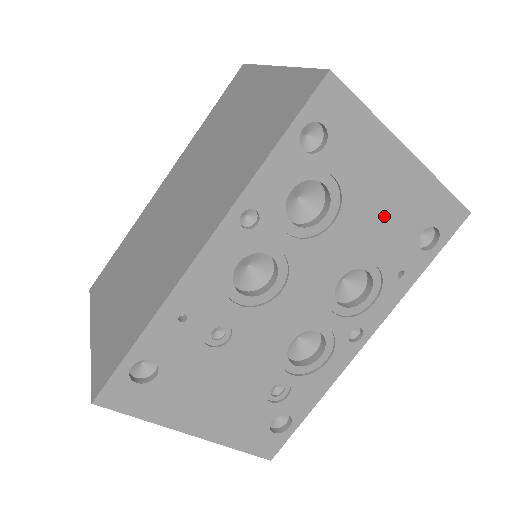
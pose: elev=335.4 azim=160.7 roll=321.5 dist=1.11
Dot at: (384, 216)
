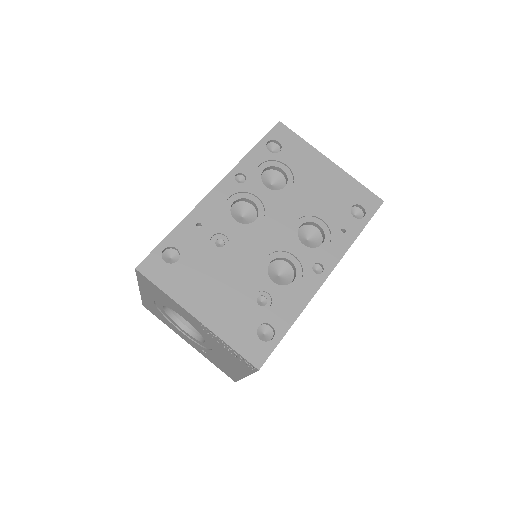
Dot at: (323, 192)
